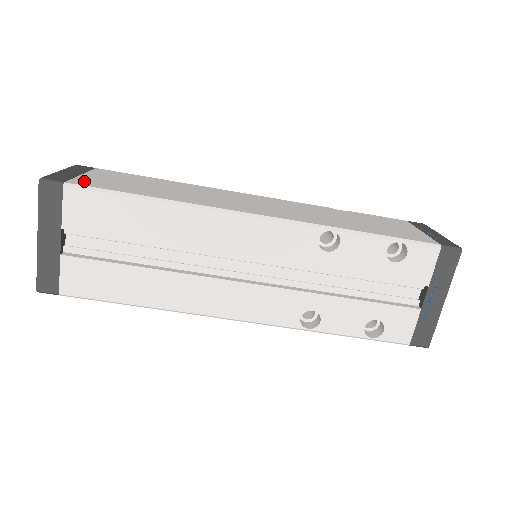
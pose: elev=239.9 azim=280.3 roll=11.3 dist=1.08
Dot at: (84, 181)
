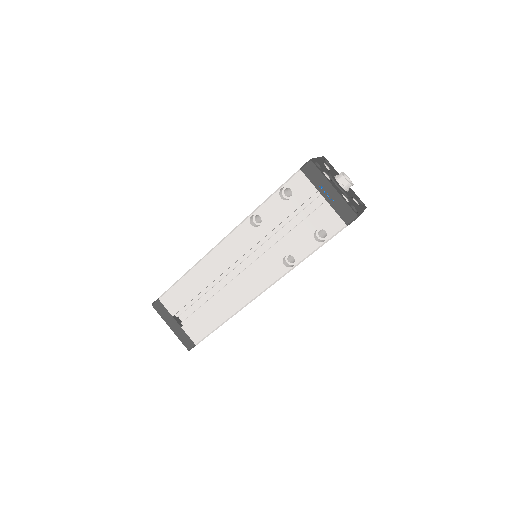
Dot at: occluded
